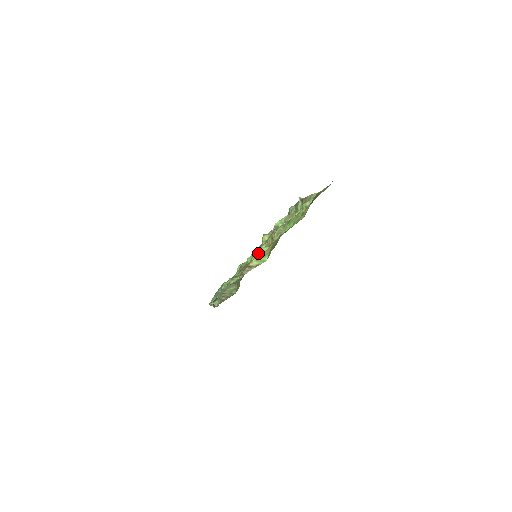
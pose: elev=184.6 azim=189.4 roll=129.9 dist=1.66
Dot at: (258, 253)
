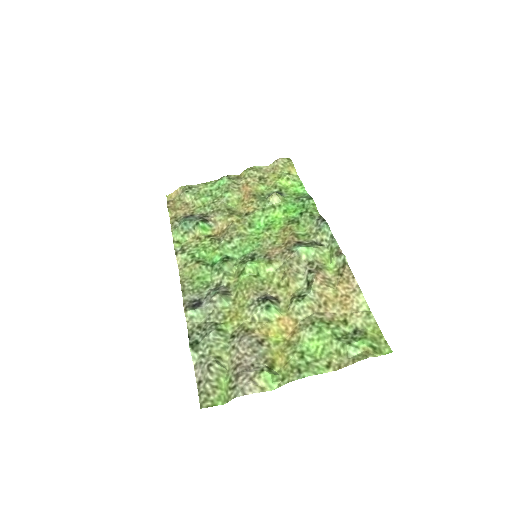
Dot at: (266, 315)
